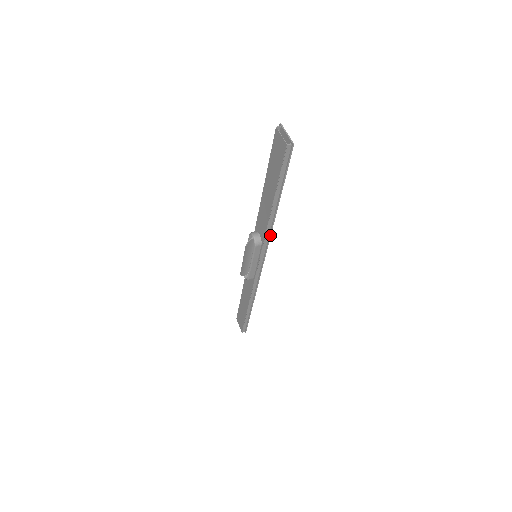
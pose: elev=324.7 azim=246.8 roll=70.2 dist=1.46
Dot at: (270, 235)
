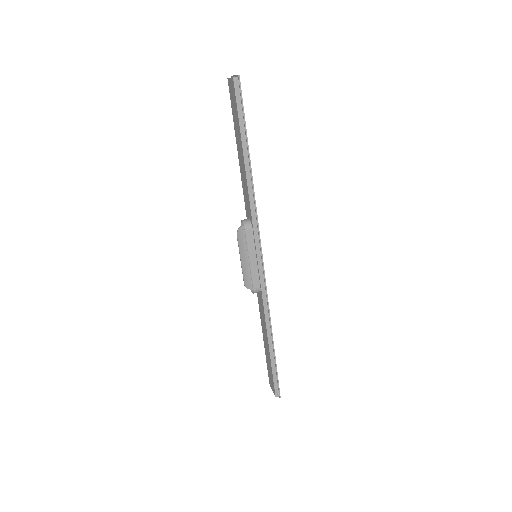
Dot at: (256, 209)
